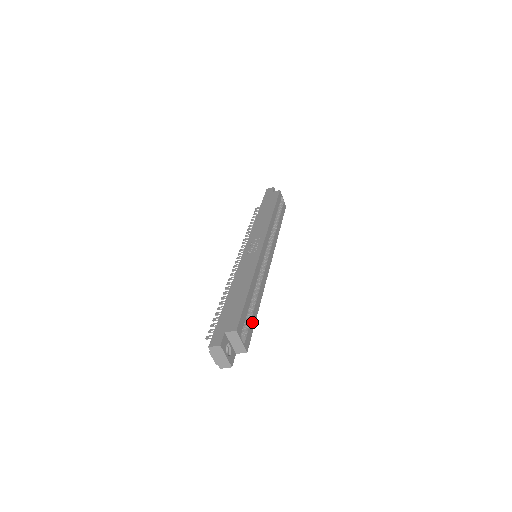
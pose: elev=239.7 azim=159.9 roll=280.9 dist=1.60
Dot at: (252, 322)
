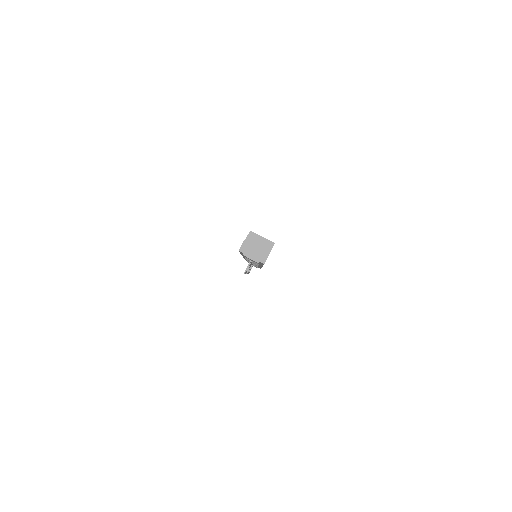
Dot at: occluded
